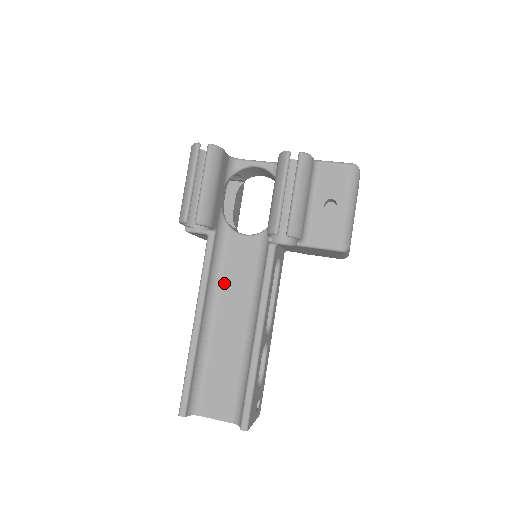
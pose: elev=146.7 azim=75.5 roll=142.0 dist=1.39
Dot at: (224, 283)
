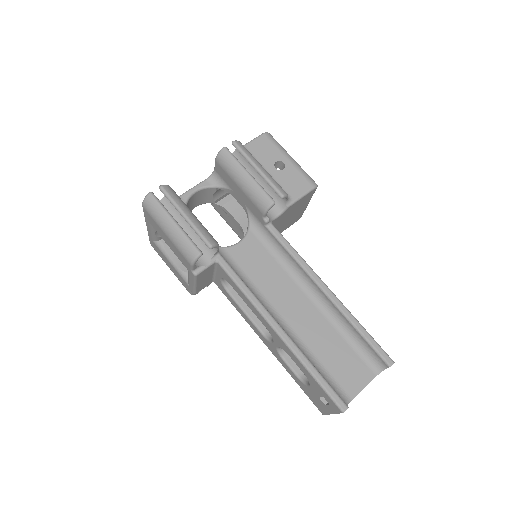
Dot at: (261, 288)
